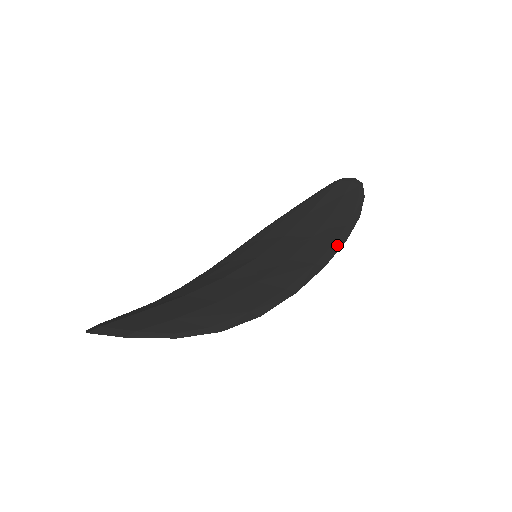
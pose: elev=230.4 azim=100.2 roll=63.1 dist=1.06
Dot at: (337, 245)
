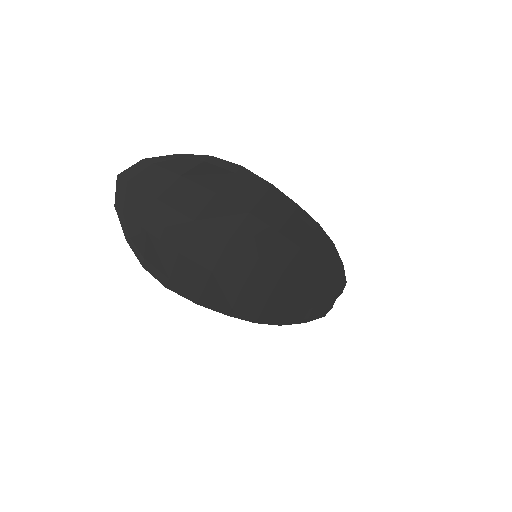
Dot at: (312, 223)
